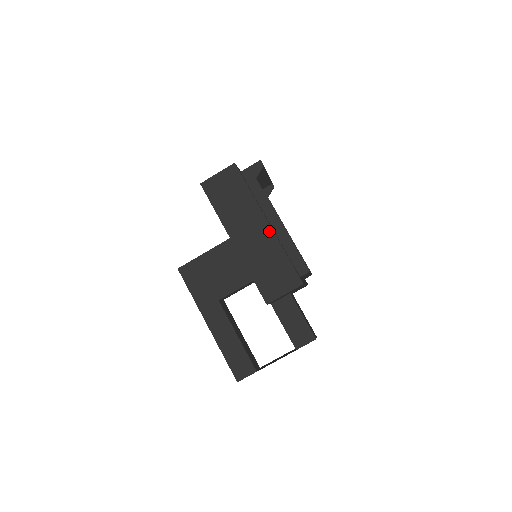
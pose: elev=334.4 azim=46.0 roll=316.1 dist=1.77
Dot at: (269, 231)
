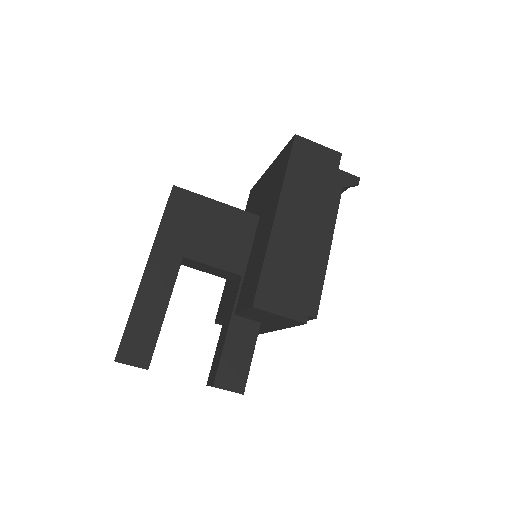
Dot at: (319, 241)
